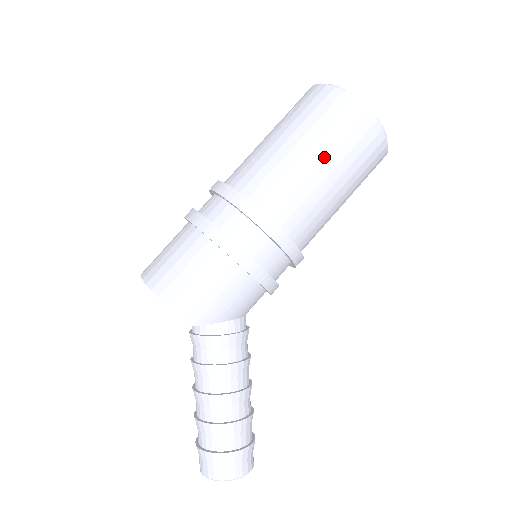
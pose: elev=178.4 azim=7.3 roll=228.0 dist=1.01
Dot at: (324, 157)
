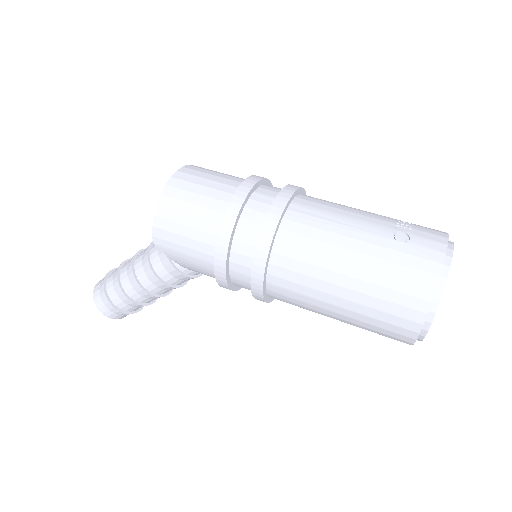
Dot at: (351, 297)
